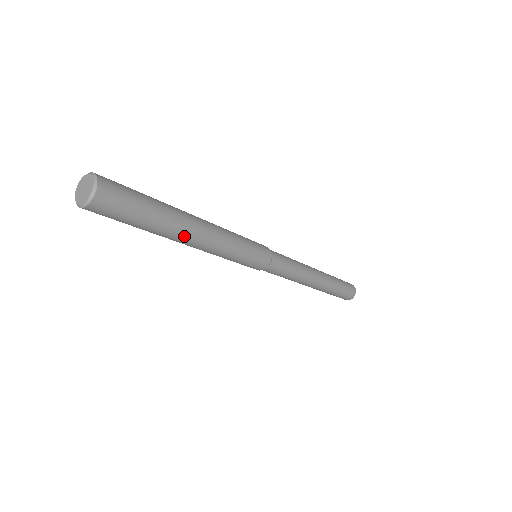
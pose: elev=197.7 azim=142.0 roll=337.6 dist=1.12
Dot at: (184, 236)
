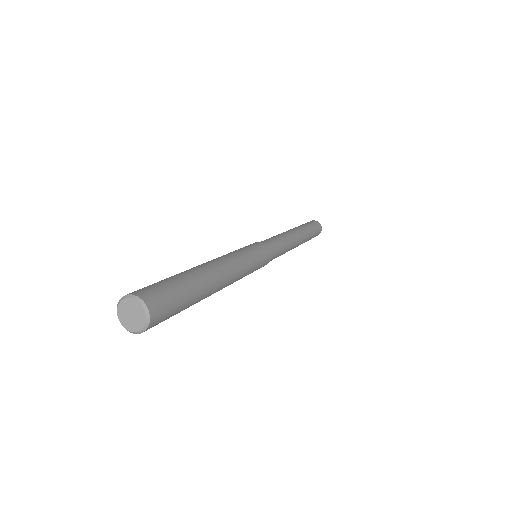
Dot at: occluded
